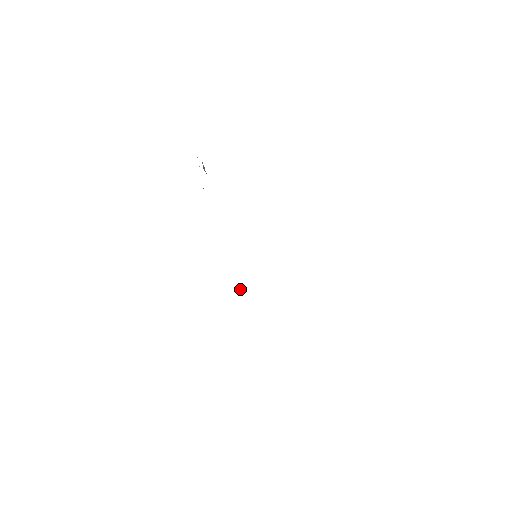
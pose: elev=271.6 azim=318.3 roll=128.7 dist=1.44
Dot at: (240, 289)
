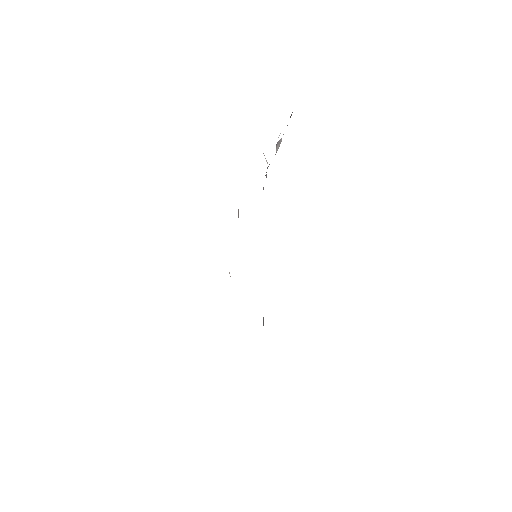
Dot at: (229, 272)
